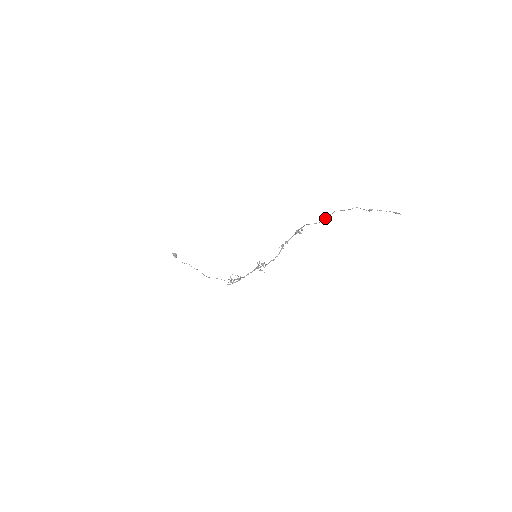
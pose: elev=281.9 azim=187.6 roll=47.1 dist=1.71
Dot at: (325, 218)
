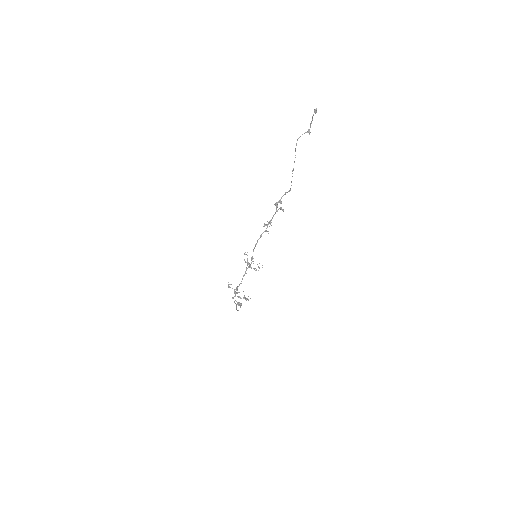
Dot at: occluded
